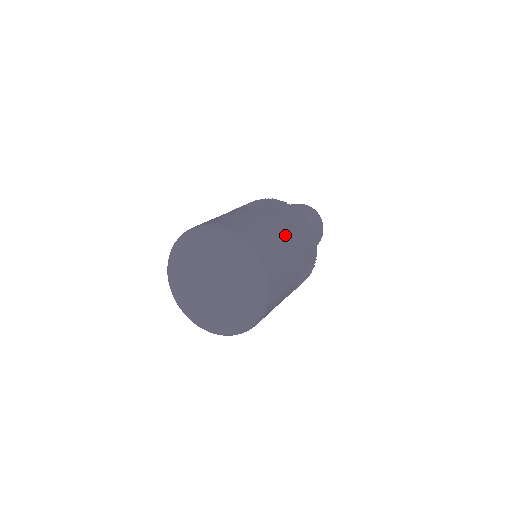
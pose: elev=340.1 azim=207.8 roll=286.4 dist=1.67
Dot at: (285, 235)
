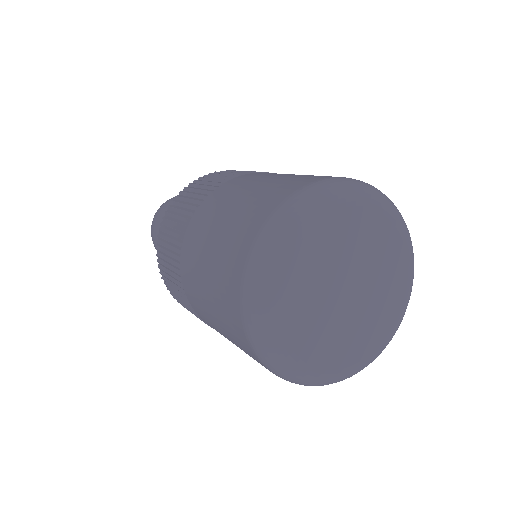
Dot at: occluded
